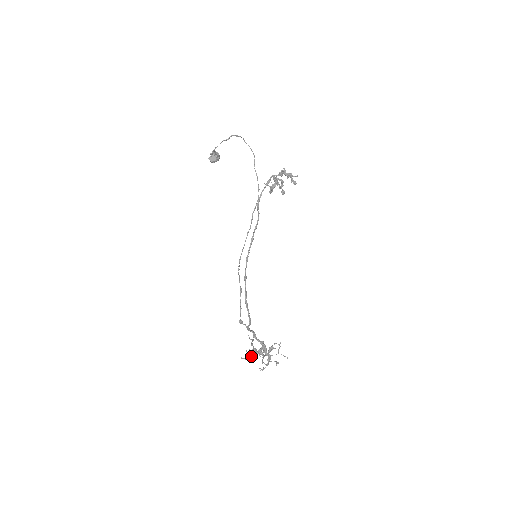
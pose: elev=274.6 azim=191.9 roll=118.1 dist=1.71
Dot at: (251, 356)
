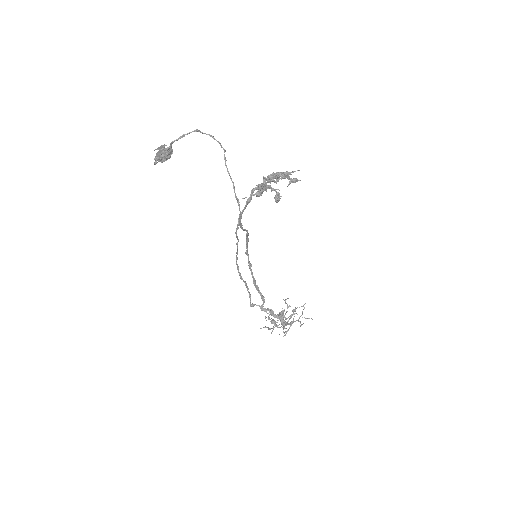
Dot at: (269, 328)
